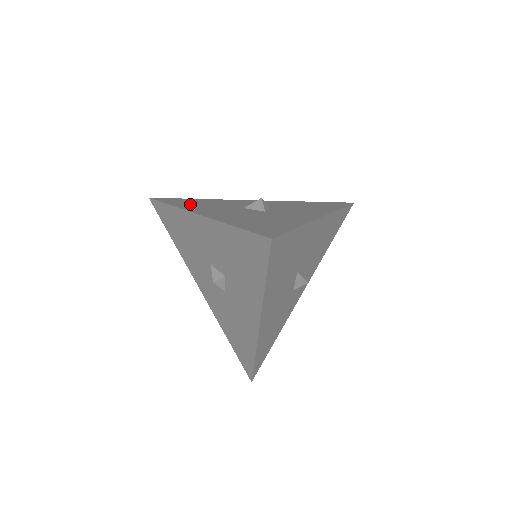
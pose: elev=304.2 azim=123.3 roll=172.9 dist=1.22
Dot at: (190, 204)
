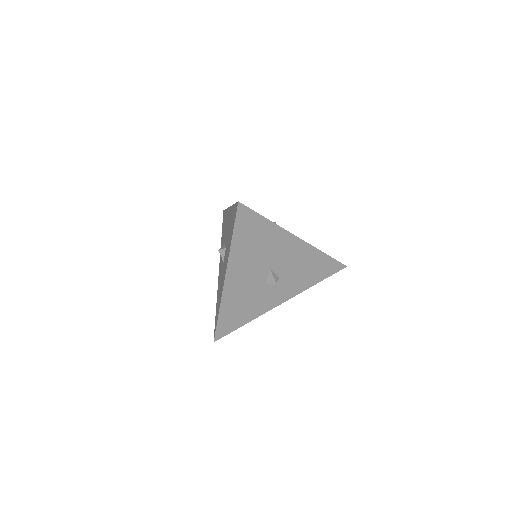
Dot at: occluded
